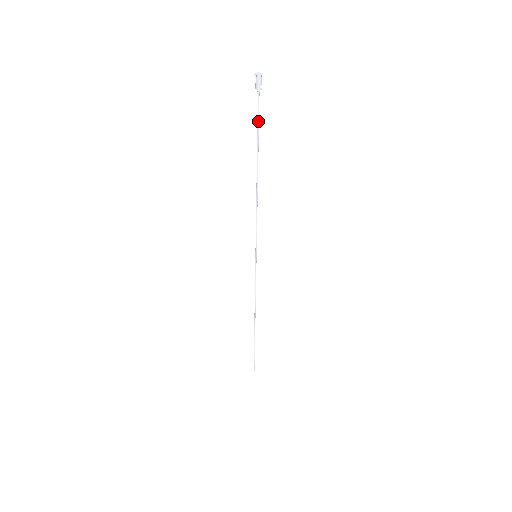
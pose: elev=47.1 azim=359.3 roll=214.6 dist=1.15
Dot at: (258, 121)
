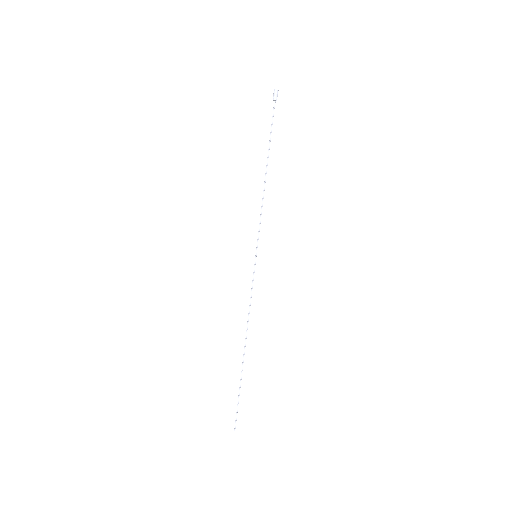
Dot at: (272, 124)
